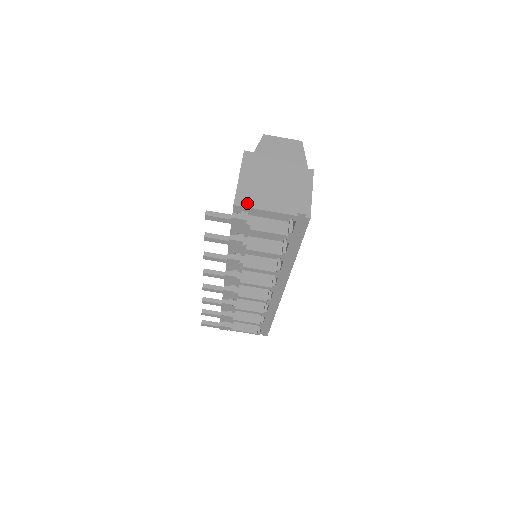
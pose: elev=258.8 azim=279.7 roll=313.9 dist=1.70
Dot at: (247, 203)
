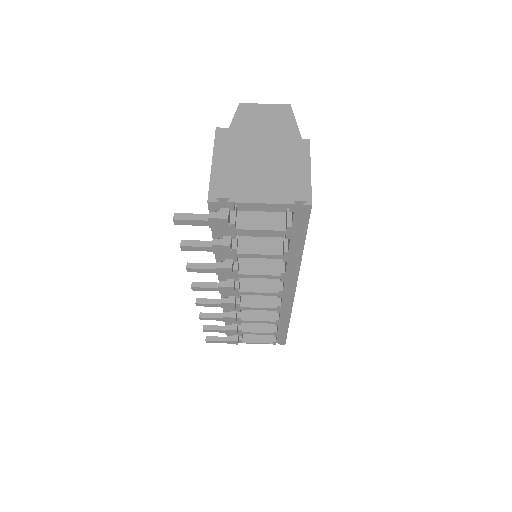
Dot at: (225, 196)
